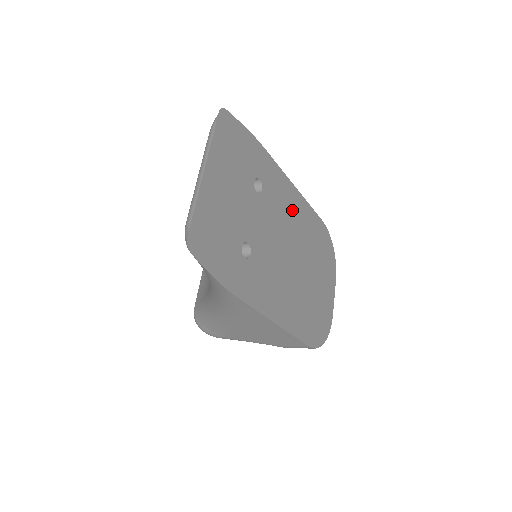
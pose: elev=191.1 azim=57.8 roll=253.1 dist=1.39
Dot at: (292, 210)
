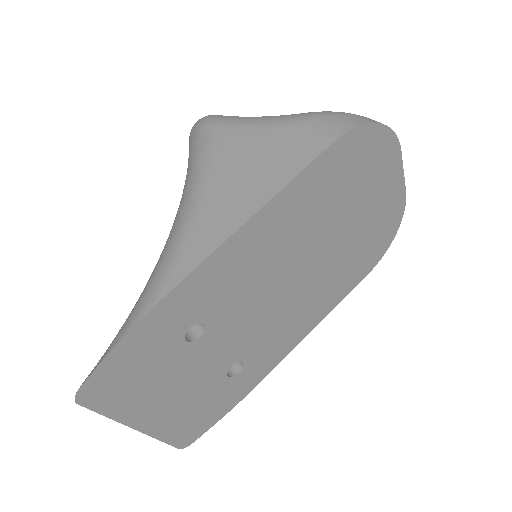
Dot at: (263, 249)
